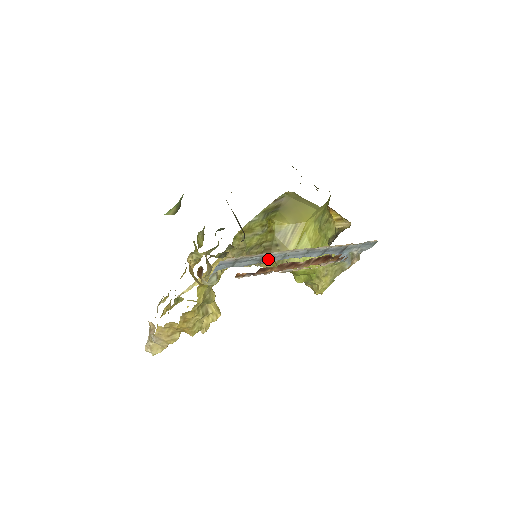
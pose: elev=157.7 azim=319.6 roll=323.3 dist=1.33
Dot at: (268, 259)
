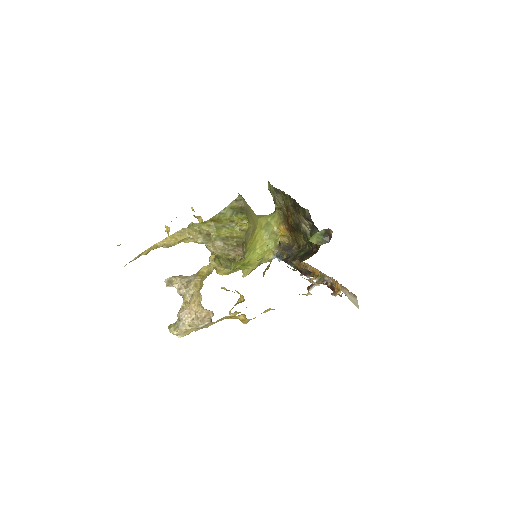
Dot at: occluded
